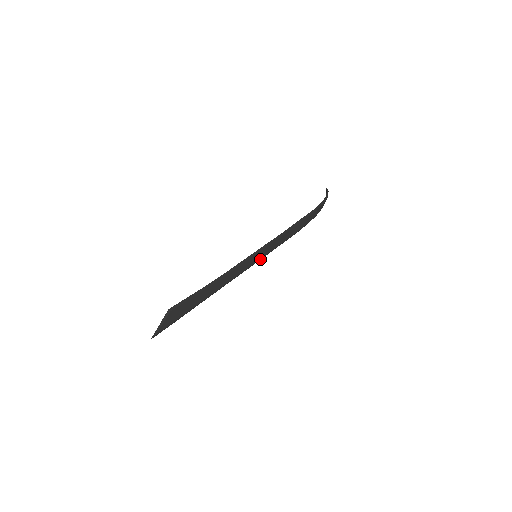
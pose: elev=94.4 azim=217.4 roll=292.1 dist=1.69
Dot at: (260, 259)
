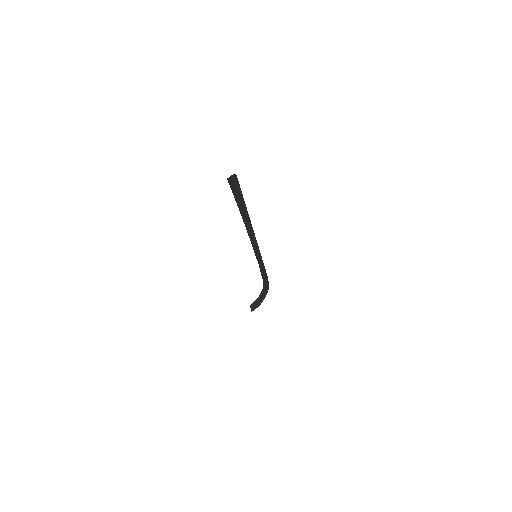
Dot at: (261, 262)
